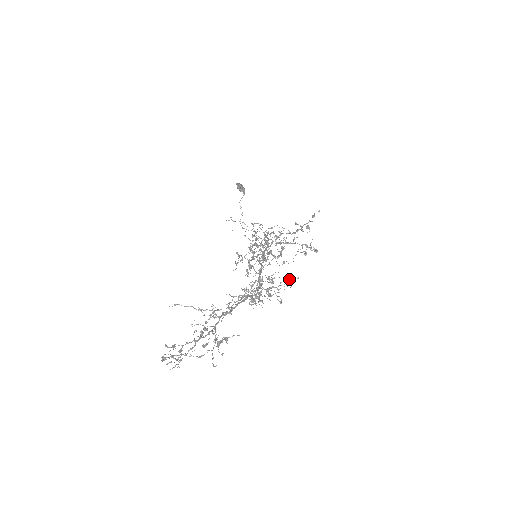
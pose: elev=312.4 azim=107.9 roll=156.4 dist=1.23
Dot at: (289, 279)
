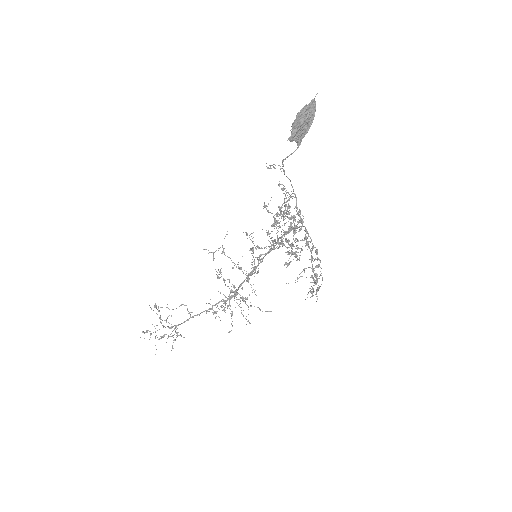
Dot at: (259, 309)
